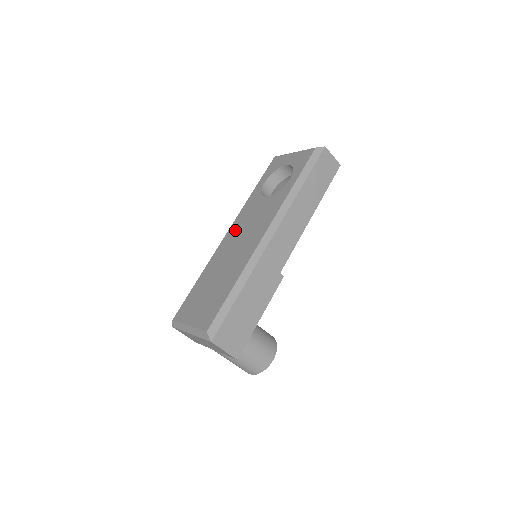
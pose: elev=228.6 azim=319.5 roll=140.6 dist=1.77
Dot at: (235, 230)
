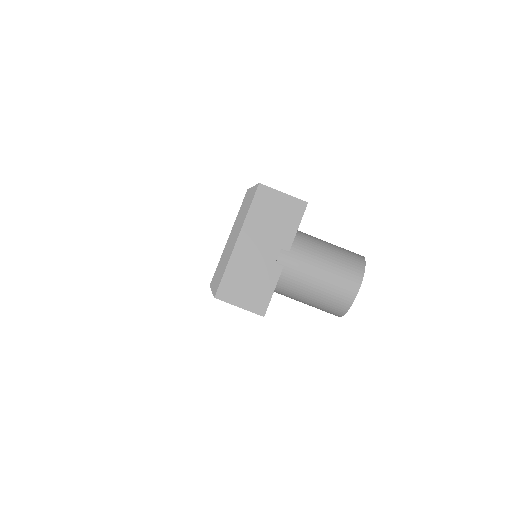
Dot at: occluded
